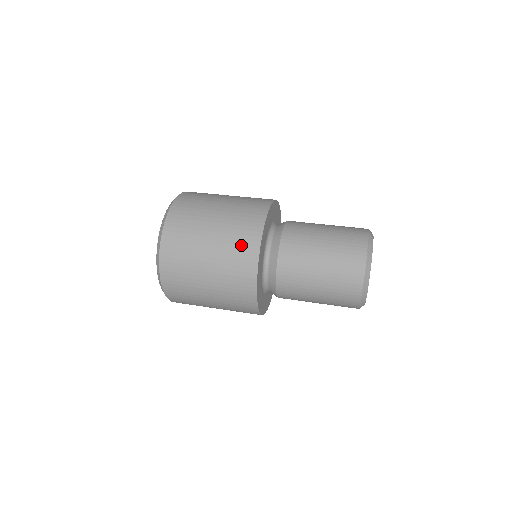
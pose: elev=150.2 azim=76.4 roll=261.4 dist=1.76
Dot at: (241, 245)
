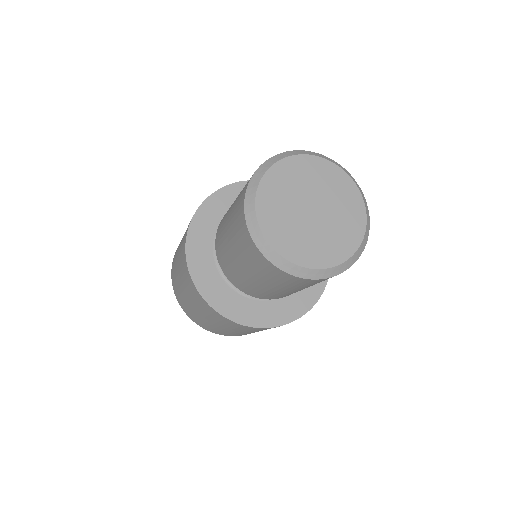
Dot at: occluded
